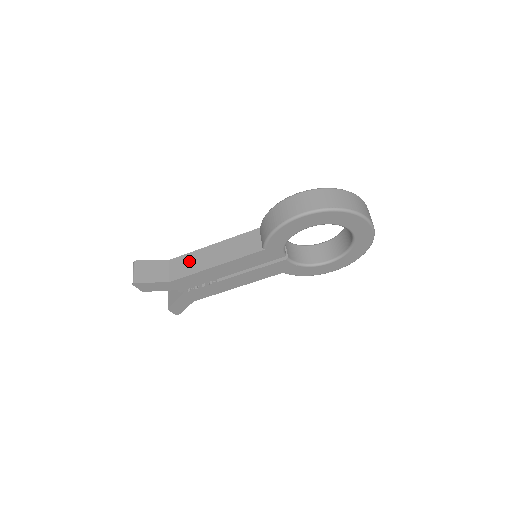
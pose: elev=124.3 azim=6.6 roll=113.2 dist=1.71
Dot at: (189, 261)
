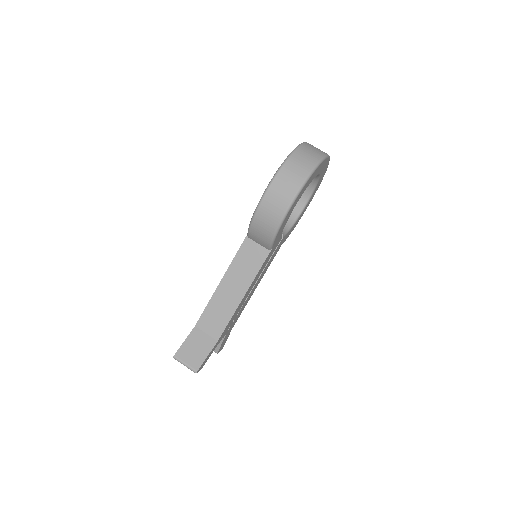
Dot at: (215, 312)
